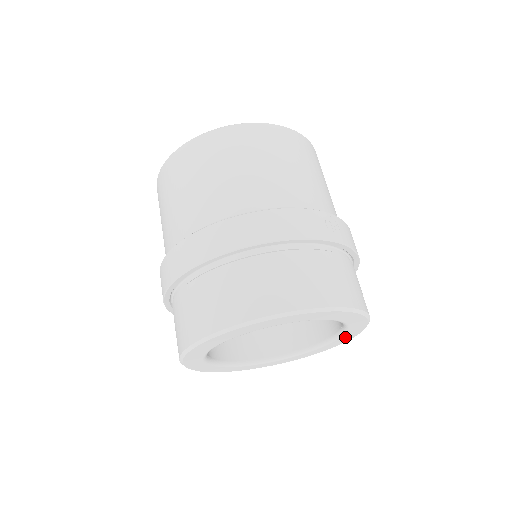
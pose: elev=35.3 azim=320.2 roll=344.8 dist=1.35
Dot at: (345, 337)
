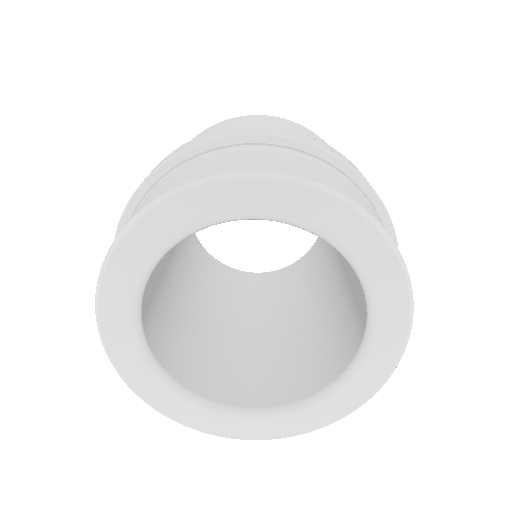
Dot at: (384, 339)
